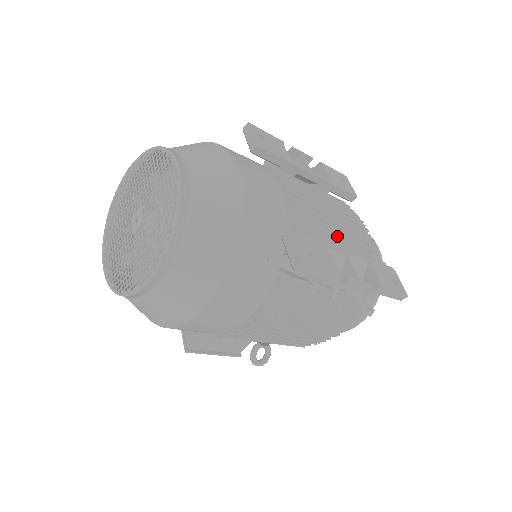
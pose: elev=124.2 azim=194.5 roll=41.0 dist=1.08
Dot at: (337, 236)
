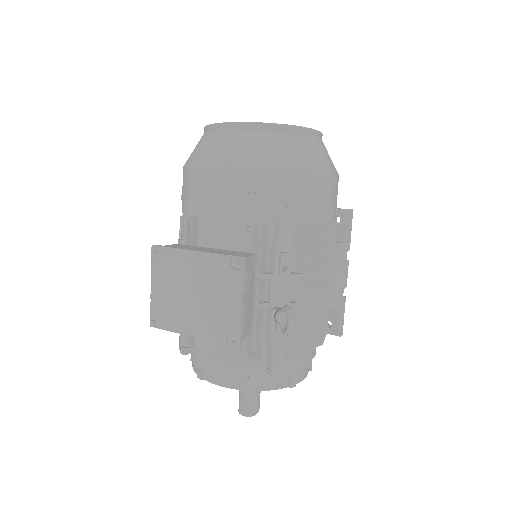
Dot at: occluded
